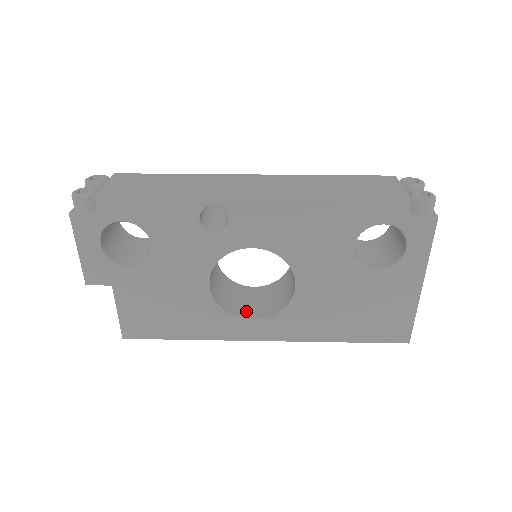
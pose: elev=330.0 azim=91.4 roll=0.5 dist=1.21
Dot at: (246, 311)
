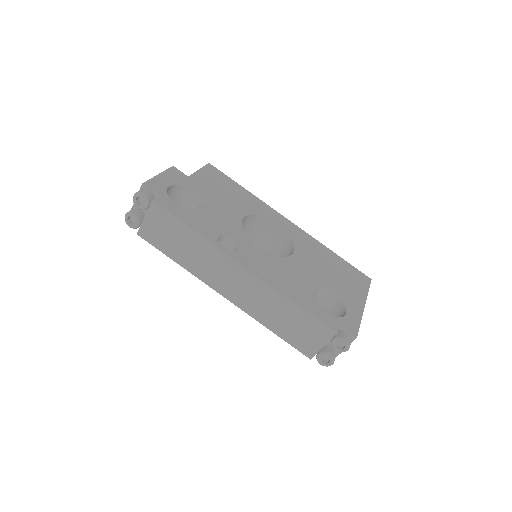
Dot at: (258, 243)
